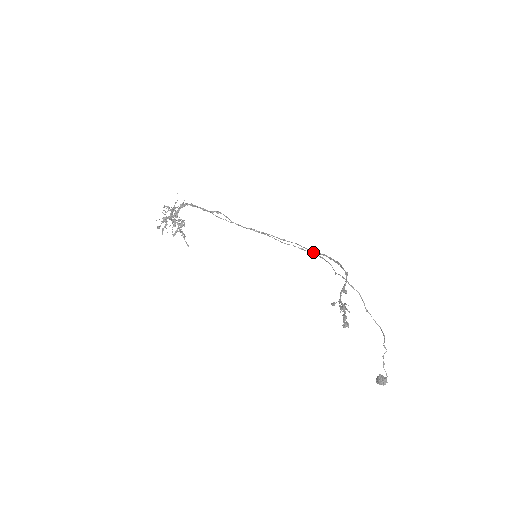
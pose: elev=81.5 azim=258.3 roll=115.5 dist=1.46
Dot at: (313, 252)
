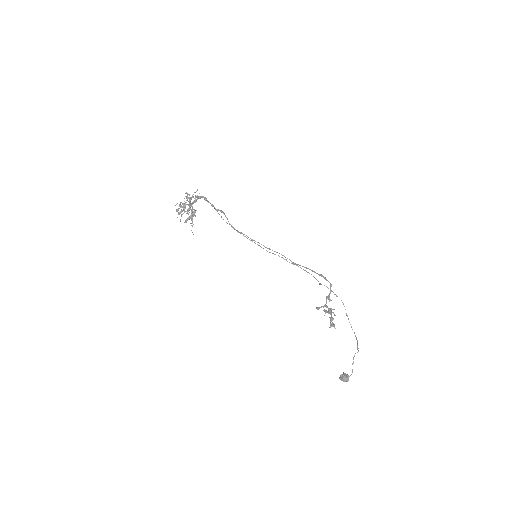
Dot at: (296, 264)
